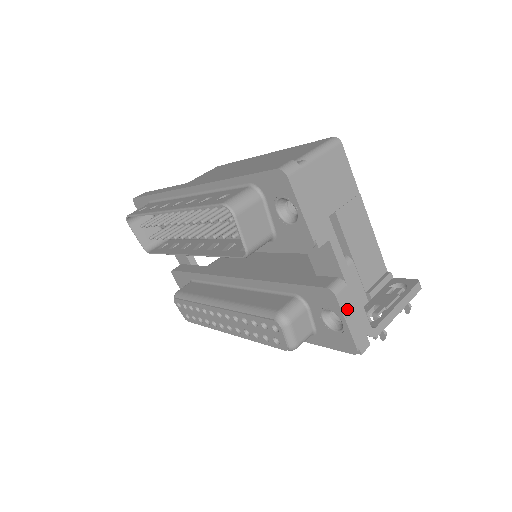
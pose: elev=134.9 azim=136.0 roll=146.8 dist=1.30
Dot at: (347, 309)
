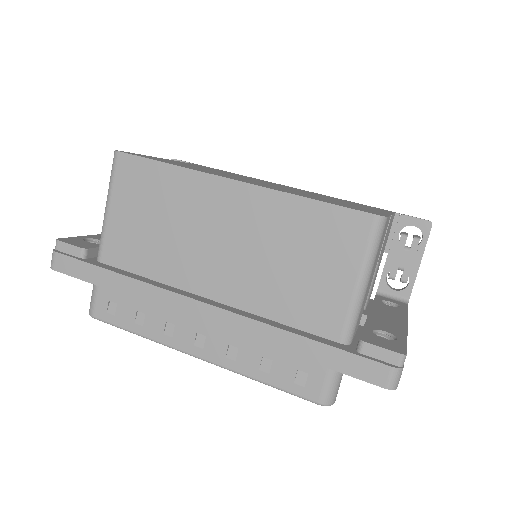
Dot at: occluded
